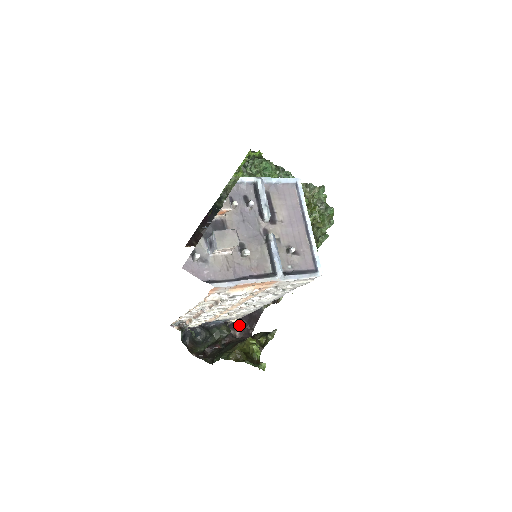
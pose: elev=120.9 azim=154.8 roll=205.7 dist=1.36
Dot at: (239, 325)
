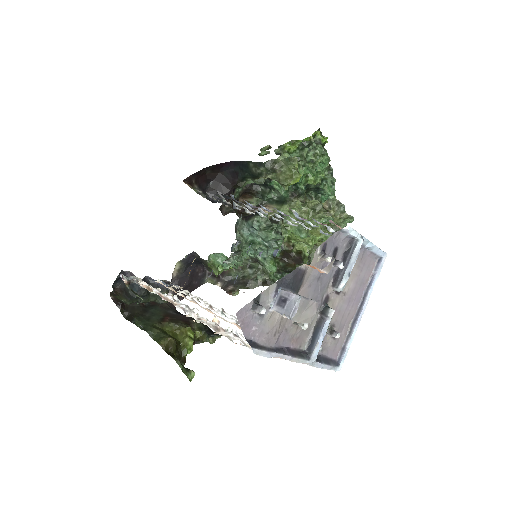
Dot at: occluded
